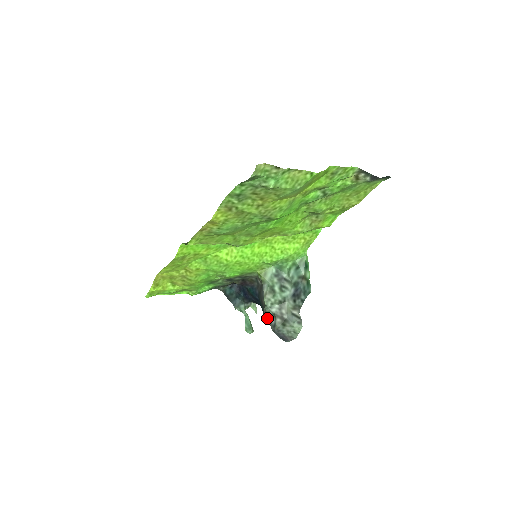
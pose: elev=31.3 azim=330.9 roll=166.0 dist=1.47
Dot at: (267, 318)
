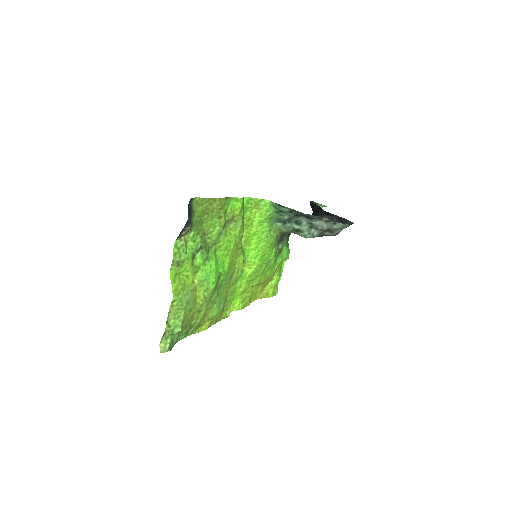
Dot at: (322, 236)
